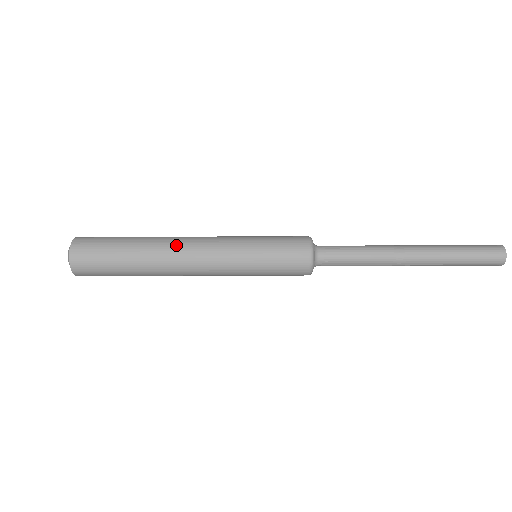
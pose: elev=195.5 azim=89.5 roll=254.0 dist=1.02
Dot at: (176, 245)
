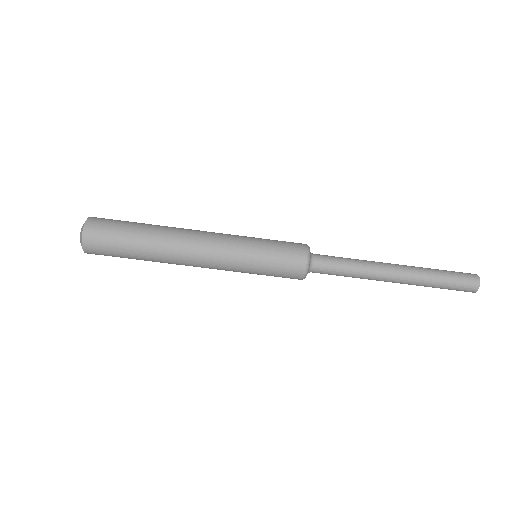
Dot at: (186, 229)
